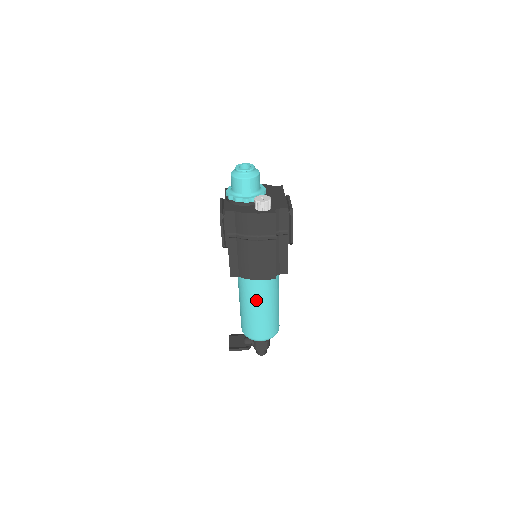
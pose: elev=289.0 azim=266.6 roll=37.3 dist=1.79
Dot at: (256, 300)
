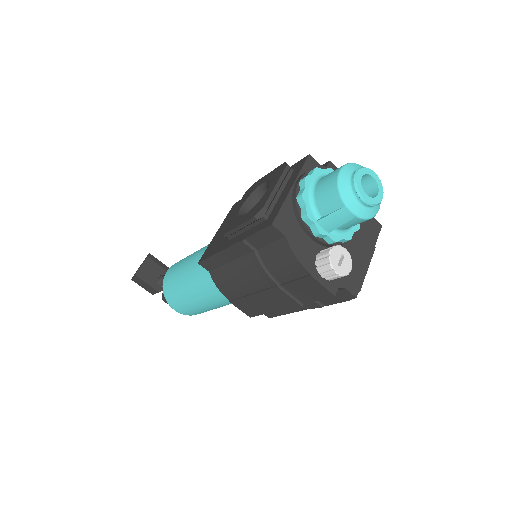
Dot at: (206, 294)
